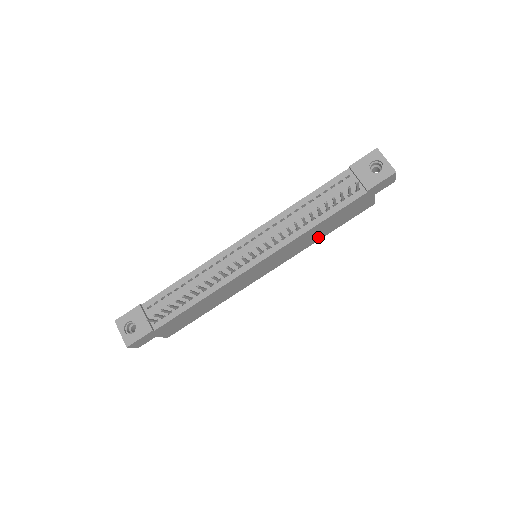
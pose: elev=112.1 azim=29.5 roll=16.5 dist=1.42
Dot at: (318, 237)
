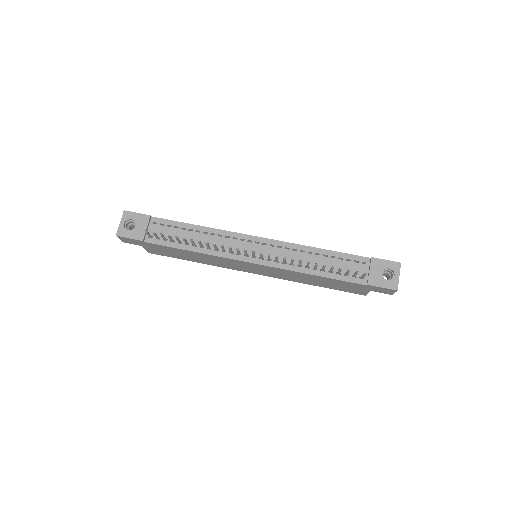
Dot at: (308, 282)
